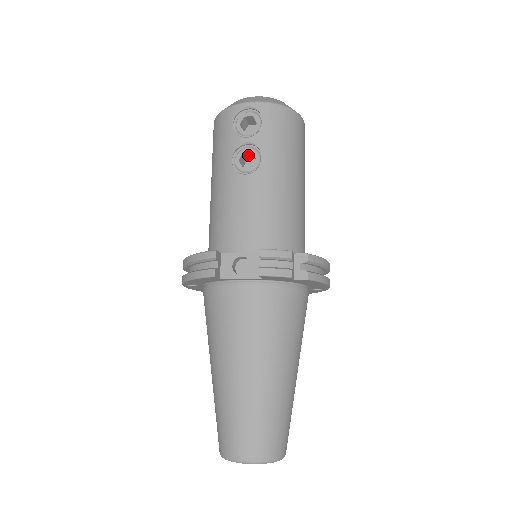
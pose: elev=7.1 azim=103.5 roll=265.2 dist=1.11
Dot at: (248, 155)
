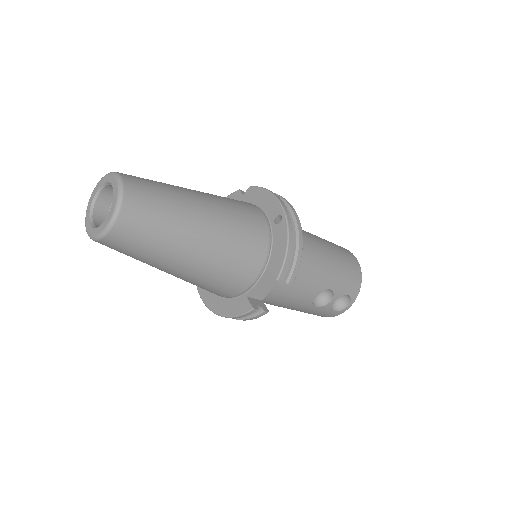
Dot at: occluded
